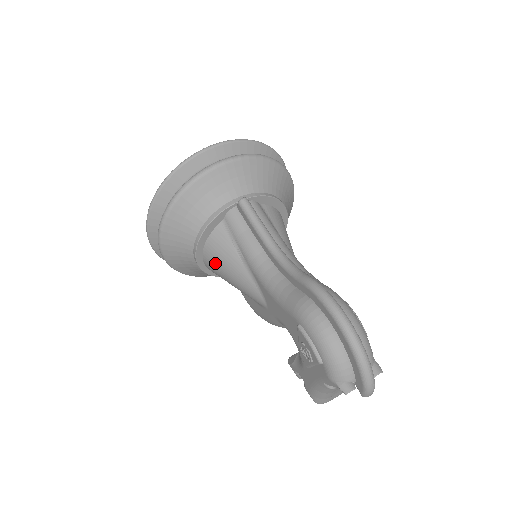
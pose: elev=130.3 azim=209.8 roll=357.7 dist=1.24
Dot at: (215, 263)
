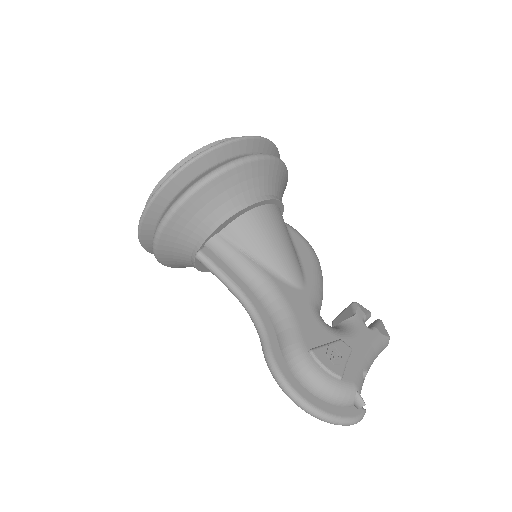
Dot at: occluded
